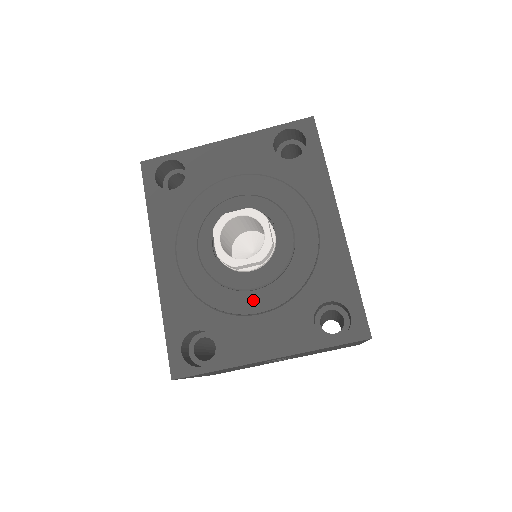
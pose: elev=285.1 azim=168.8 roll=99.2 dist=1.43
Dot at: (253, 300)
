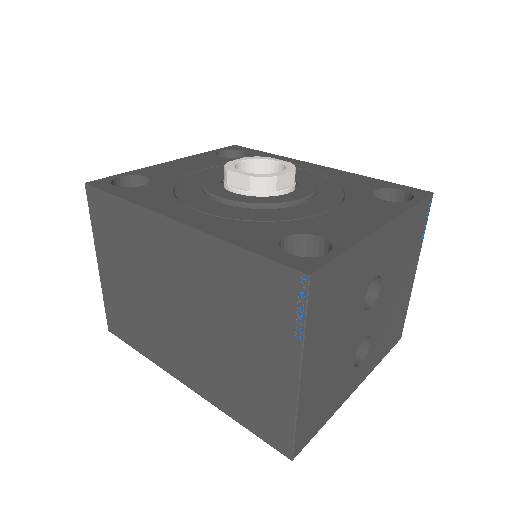
Dot at: (314, 206)
